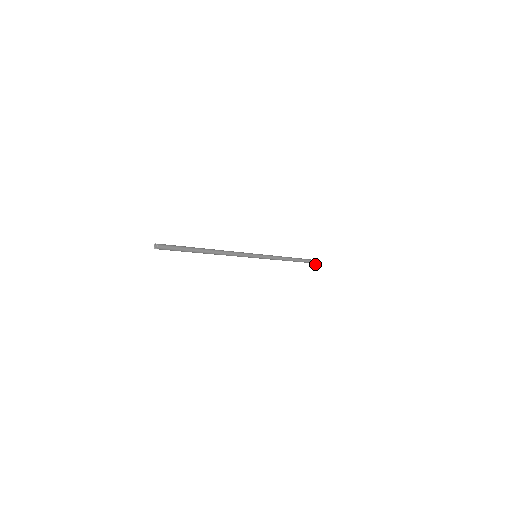
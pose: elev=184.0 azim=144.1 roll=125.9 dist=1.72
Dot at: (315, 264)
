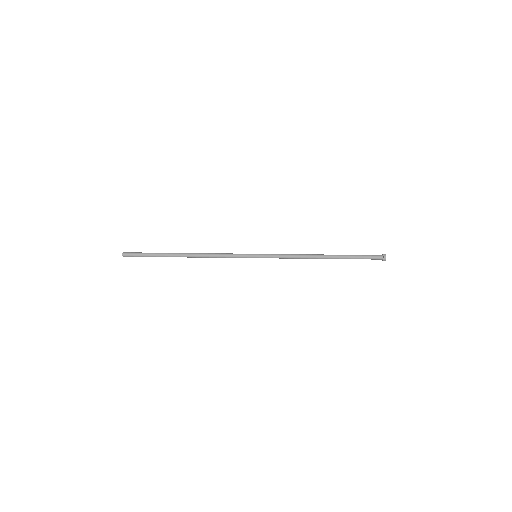
Dot at: (383, 257)
